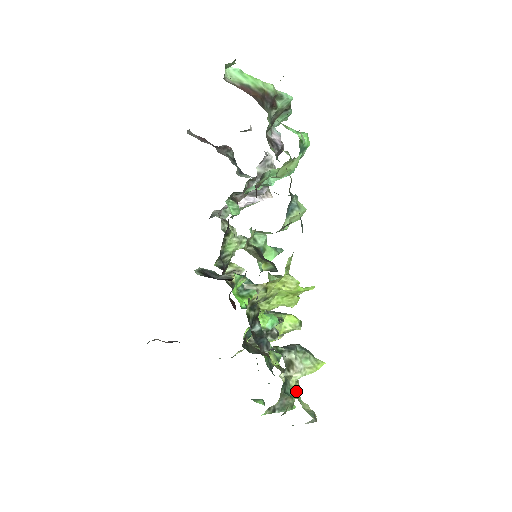
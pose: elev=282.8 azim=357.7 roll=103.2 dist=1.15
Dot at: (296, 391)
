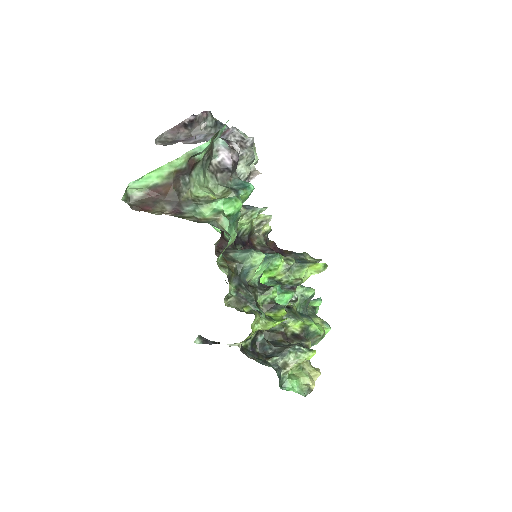
Dot at: (301, 366)
